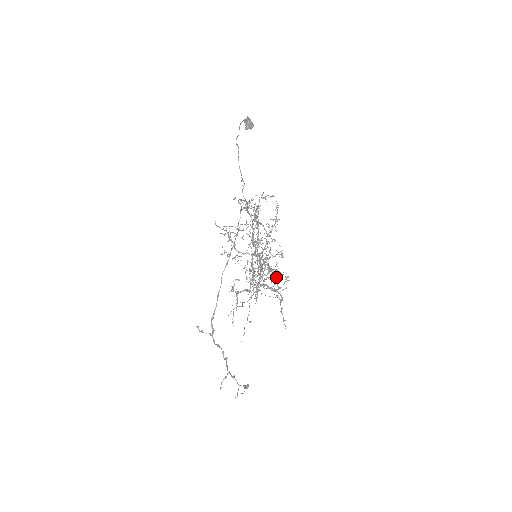
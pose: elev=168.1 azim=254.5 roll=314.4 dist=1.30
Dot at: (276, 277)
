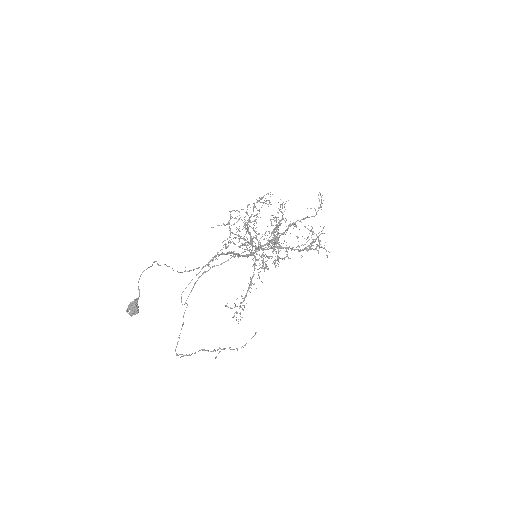
Dot at: occluded
